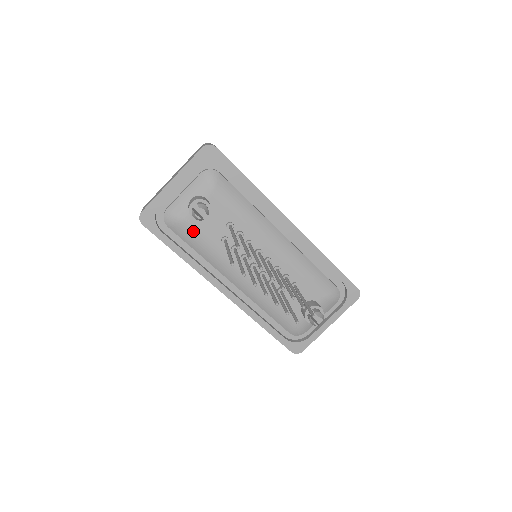
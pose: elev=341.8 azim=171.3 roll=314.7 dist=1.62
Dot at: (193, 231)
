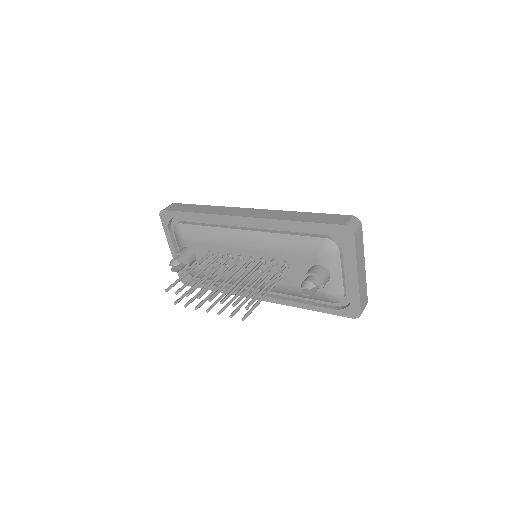
Dot at: (202, 272)
